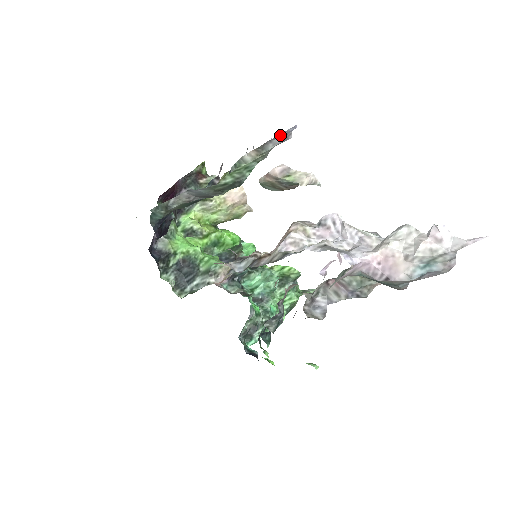
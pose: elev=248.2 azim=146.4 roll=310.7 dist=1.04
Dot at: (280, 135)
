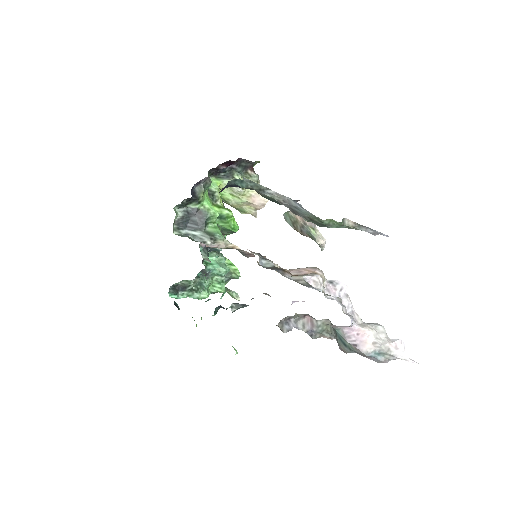
Dot at: (376, 231)
